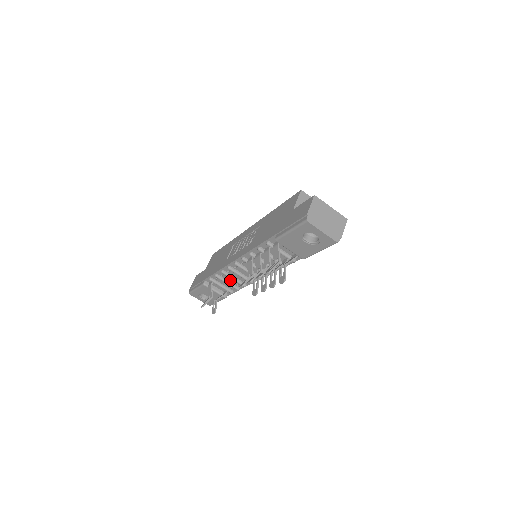
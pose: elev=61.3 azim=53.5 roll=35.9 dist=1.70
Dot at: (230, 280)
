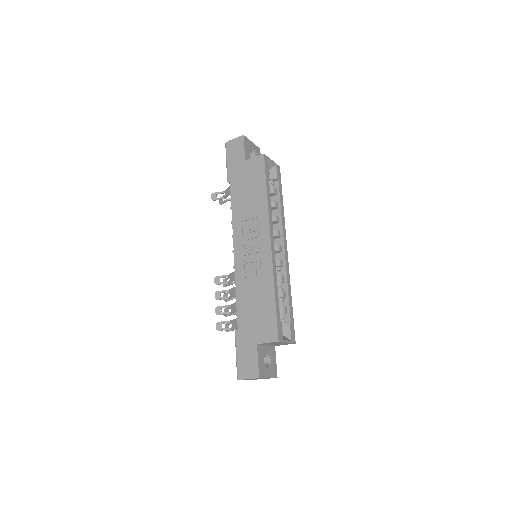
Dot at: occluded
